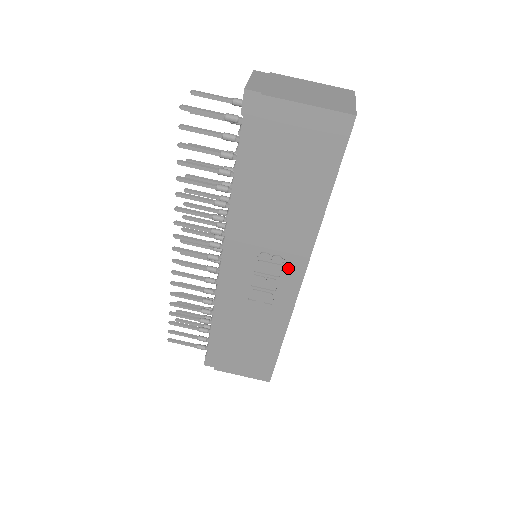
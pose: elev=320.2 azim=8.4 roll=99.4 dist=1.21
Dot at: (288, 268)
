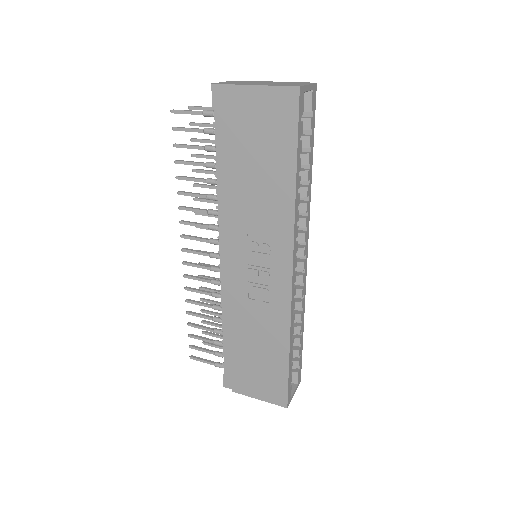
Dot at: (276, 257)
